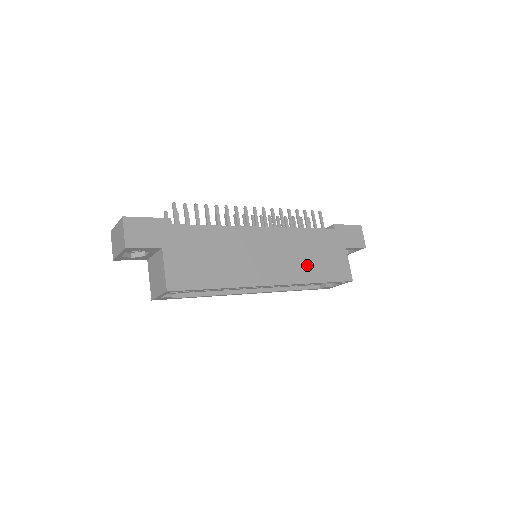
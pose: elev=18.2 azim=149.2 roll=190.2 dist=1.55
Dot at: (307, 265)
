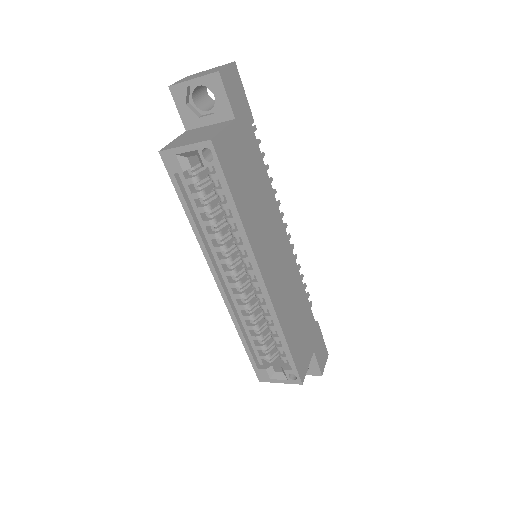
Dot at: (290, 314)
